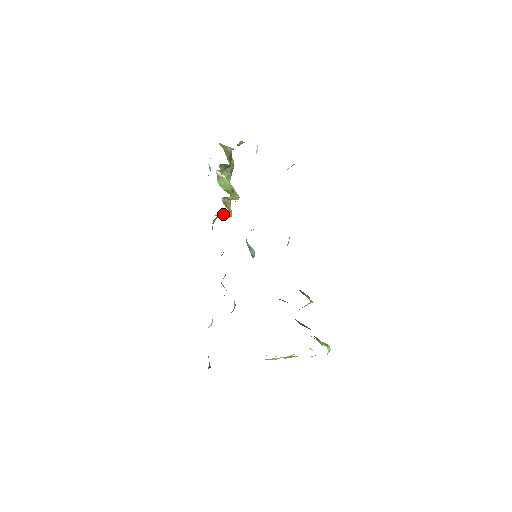
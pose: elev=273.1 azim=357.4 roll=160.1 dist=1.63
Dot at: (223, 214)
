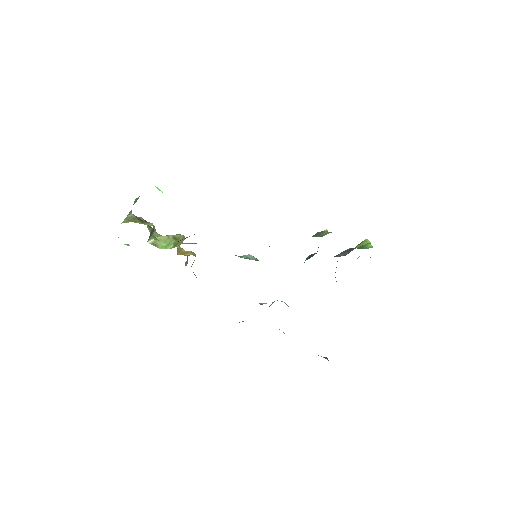
Dot at: (186, 261)
